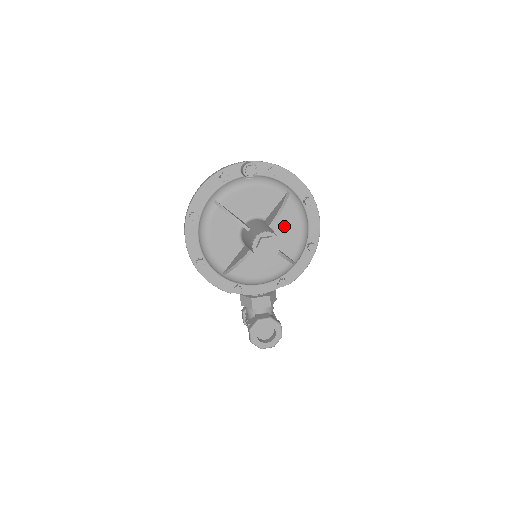
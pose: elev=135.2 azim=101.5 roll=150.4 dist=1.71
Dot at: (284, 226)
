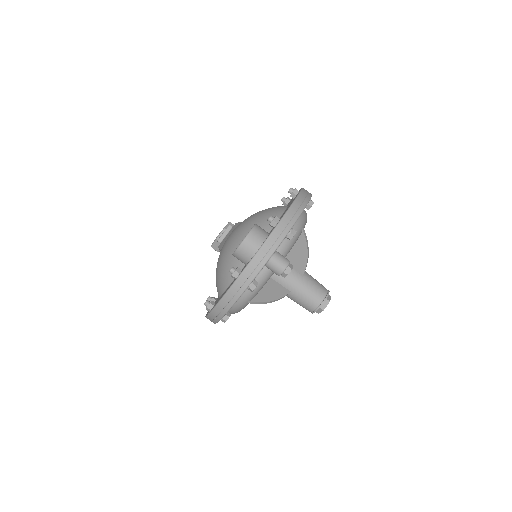
Dot at: occluded
